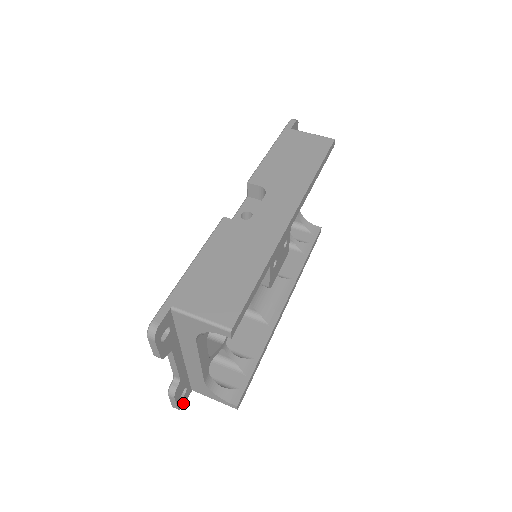
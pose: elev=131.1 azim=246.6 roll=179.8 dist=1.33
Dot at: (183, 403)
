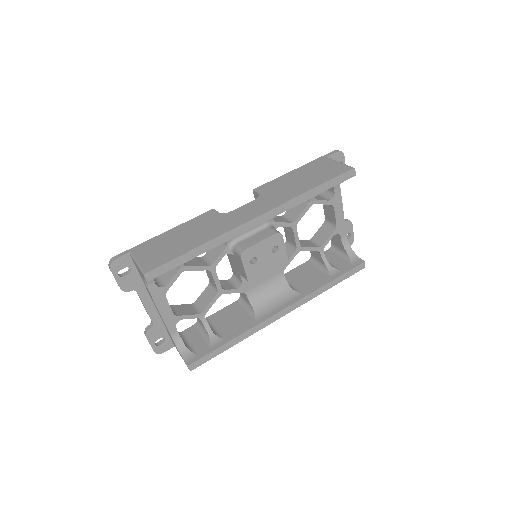
Dot at: (162, 350)
